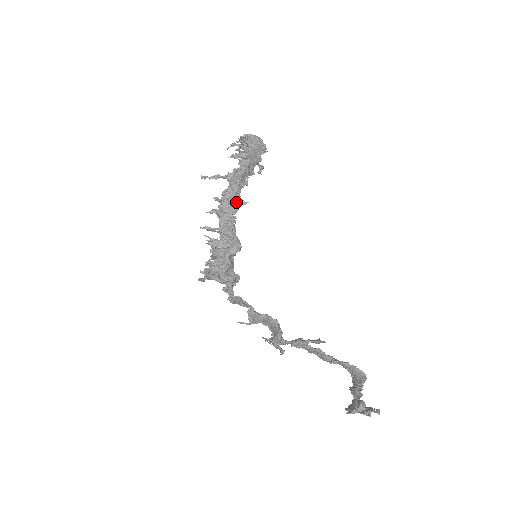
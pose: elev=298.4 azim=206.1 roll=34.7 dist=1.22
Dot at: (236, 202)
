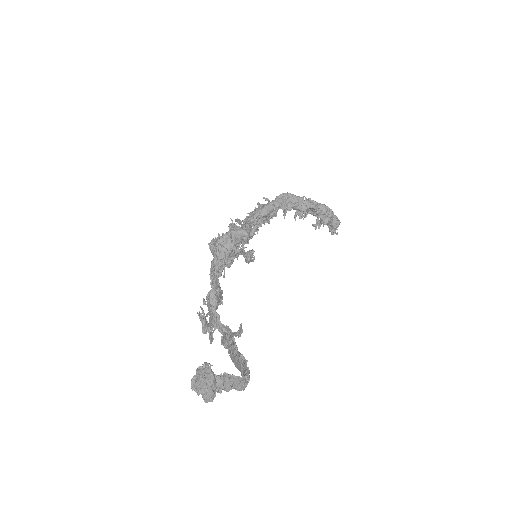
Dot at: (269, 207)
